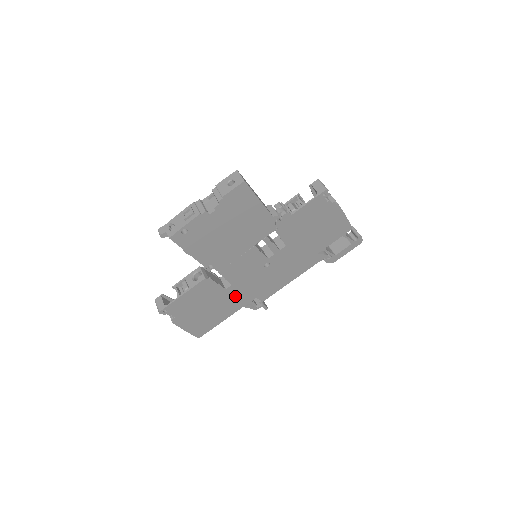
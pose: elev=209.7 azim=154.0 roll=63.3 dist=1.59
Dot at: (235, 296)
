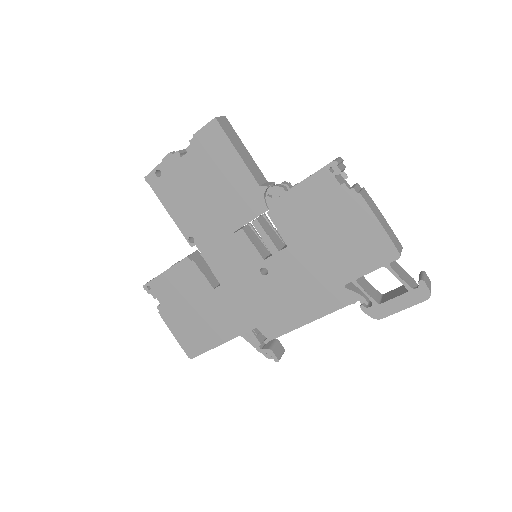
Dot at: (228, 308)
